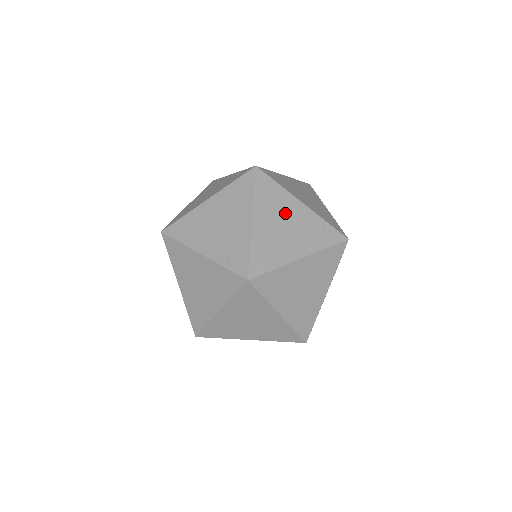
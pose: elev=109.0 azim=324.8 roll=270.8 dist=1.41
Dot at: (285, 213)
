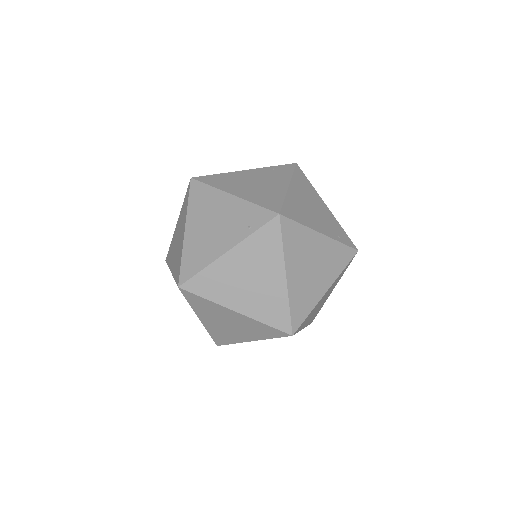
Dot at: occluded
